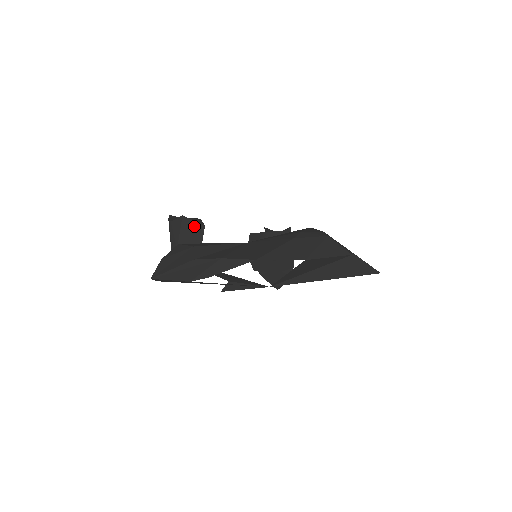
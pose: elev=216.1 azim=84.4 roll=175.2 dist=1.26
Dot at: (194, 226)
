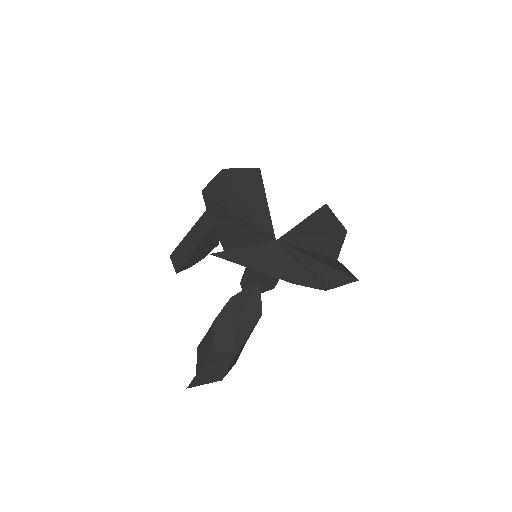
Dot at: occluded
